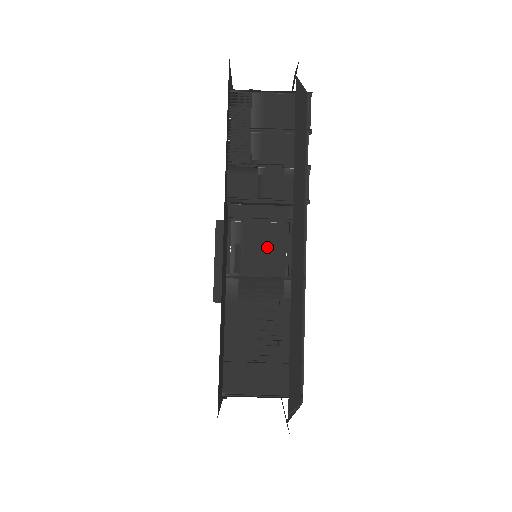
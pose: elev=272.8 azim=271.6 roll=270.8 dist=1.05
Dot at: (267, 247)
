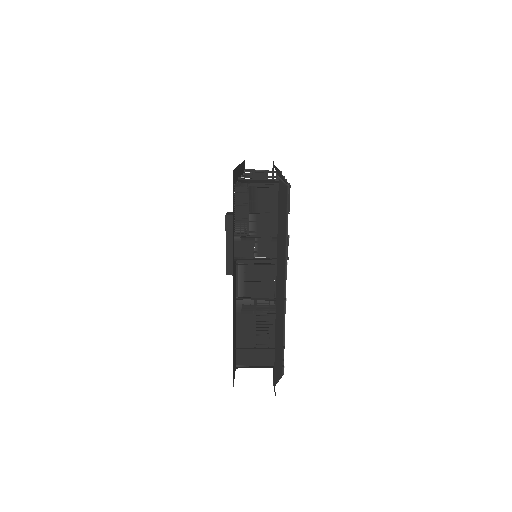
Dot at: (262, 280)
